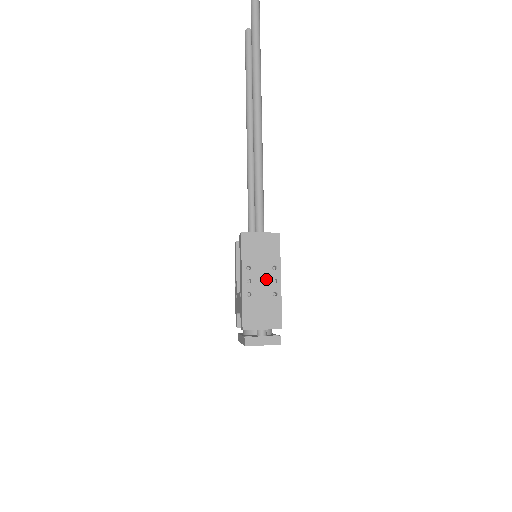
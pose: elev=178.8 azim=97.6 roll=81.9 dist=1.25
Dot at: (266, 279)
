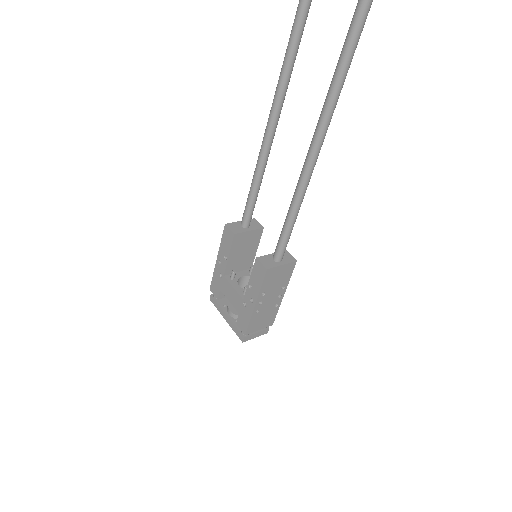
Dot at: (274, 298)
